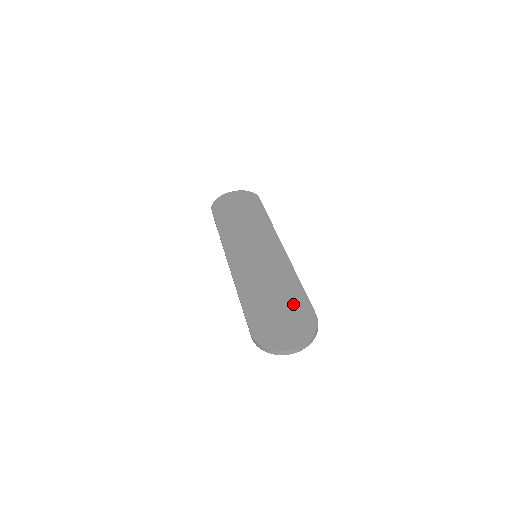
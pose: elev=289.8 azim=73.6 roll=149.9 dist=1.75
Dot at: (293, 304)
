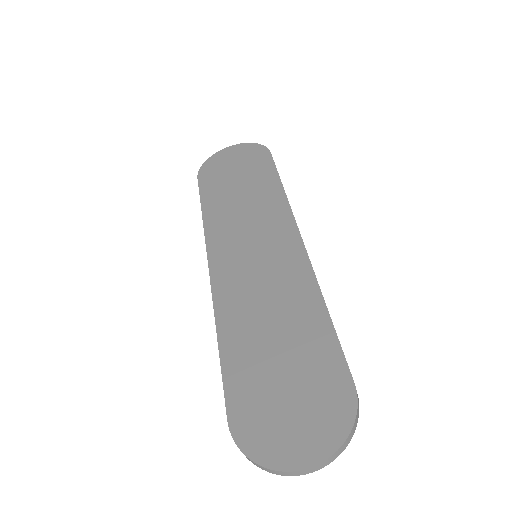
Dot at: (311, 358)
